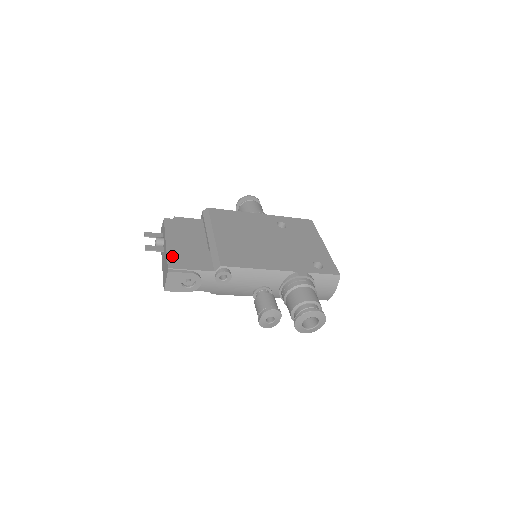
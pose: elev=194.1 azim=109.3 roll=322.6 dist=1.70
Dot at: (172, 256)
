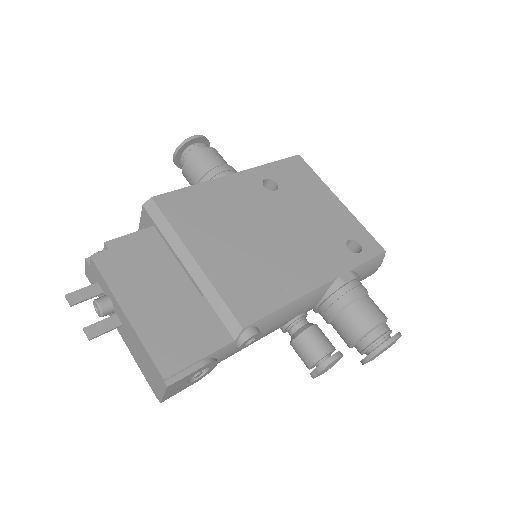
Dot at: (155, 345)
